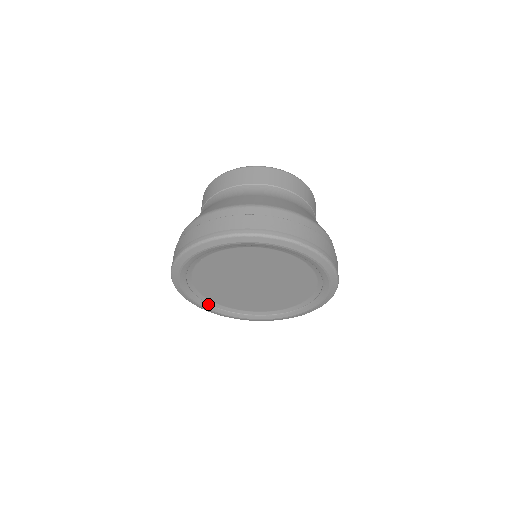
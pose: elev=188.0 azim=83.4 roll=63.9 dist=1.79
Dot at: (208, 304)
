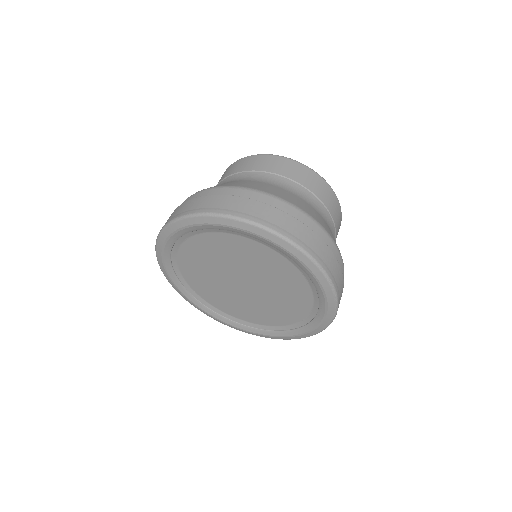
Dot at: (193, 296)
